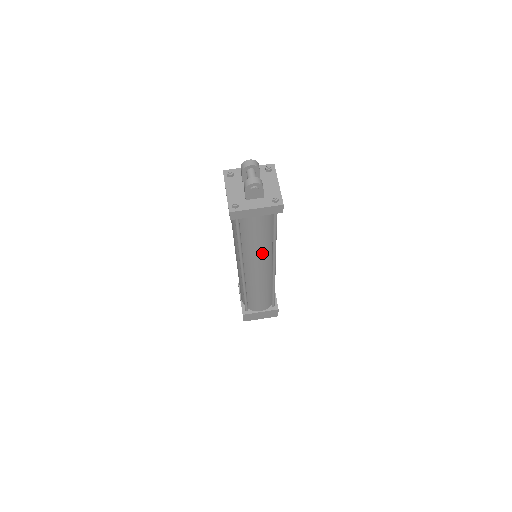
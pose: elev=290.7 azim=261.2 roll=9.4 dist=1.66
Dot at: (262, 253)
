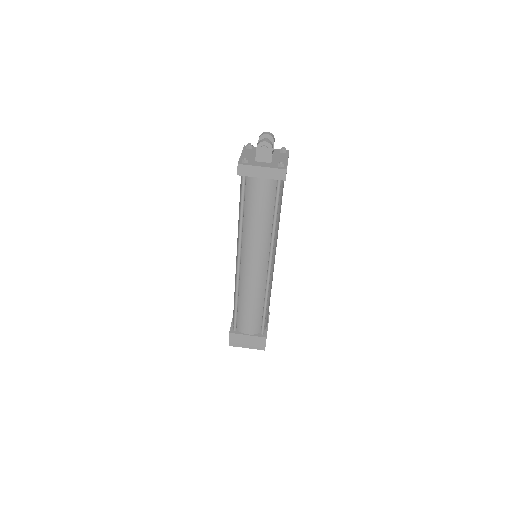
Dot at: (260, 236)
